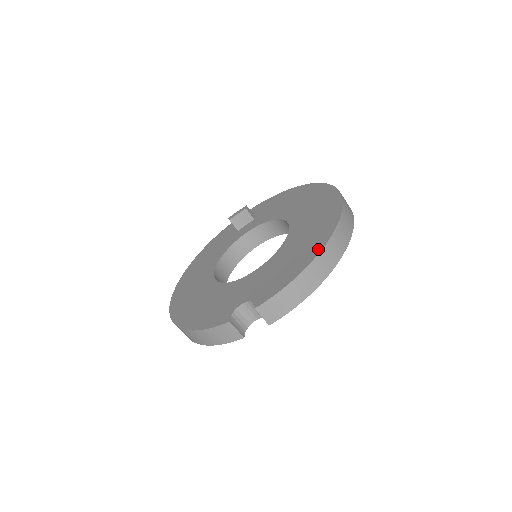
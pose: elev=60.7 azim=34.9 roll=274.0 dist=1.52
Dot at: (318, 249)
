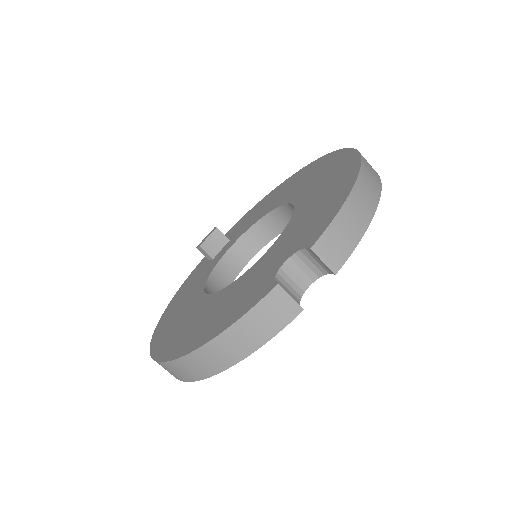
Dot at: (355, 170)
